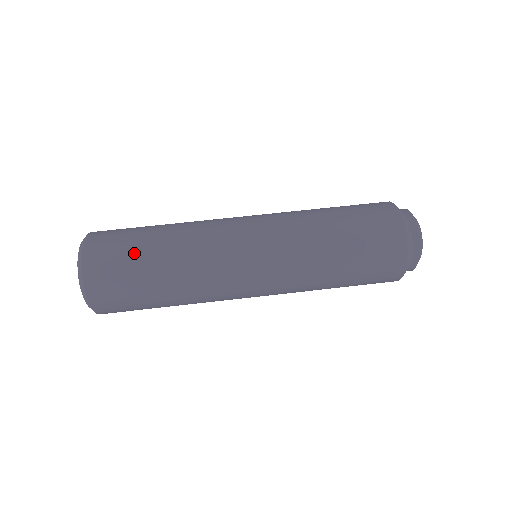
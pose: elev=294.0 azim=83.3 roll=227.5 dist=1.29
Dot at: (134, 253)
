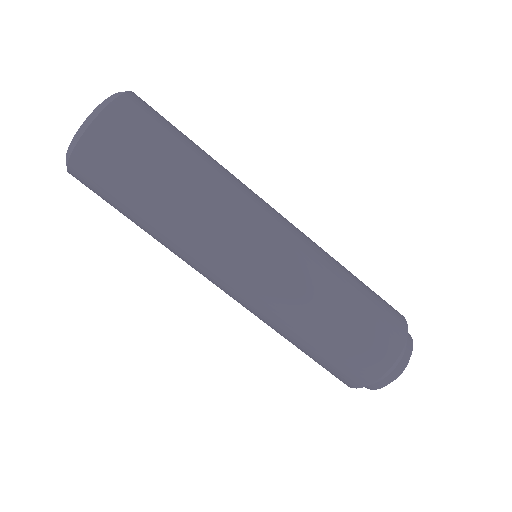
Dot at: (150, 161)
